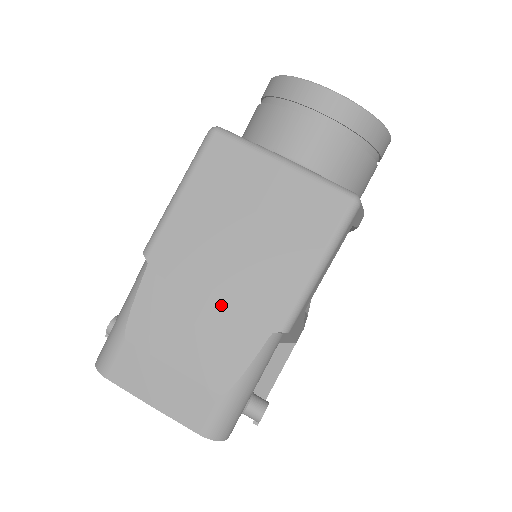
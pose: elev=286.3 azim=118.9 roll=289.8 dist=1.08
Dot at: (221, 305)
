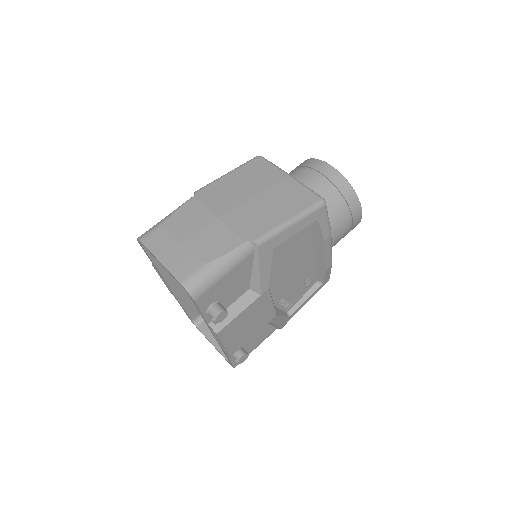
Dot at: (226, 221)
